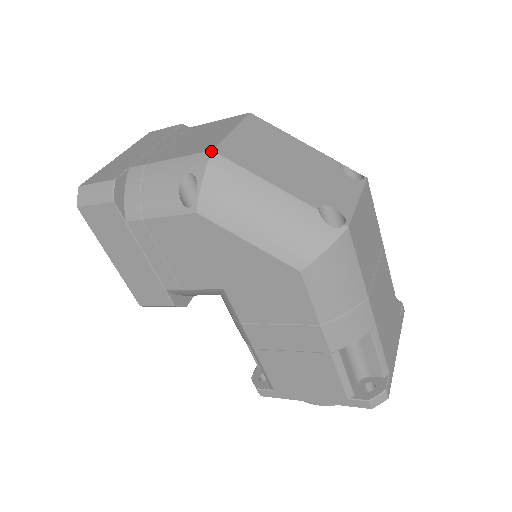
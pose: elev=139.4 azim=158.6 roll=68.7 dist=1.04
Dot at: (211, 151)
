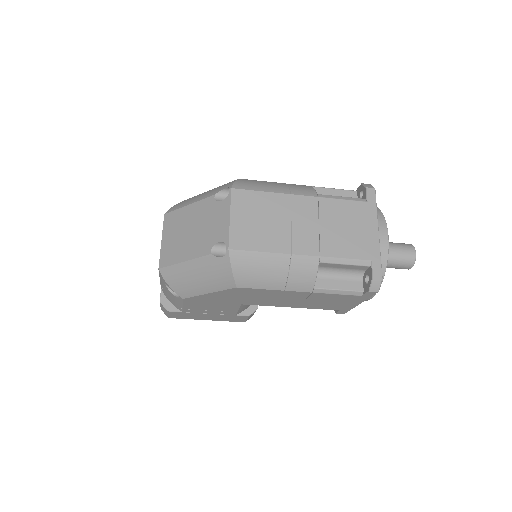
Dot at: occluded
